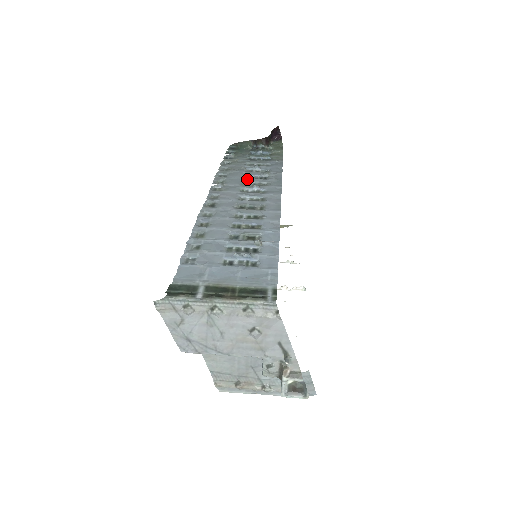
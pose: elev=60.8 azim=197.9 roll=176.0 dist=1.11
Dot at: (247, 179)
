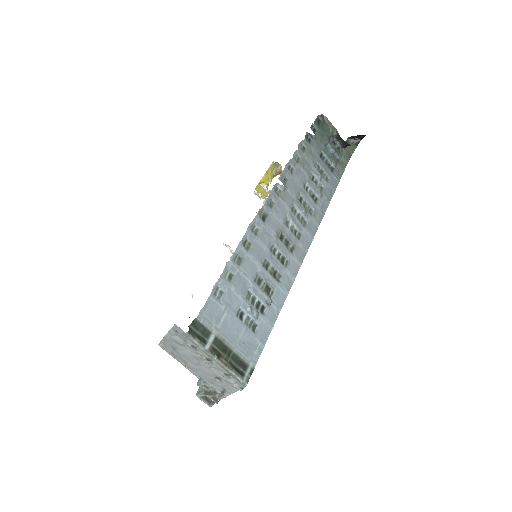
Dot at: (304, 192)
